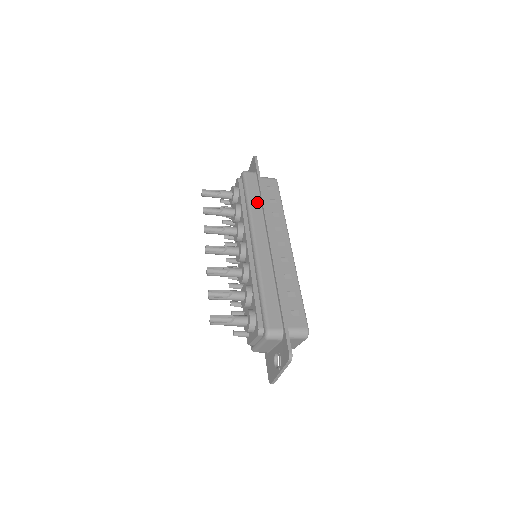
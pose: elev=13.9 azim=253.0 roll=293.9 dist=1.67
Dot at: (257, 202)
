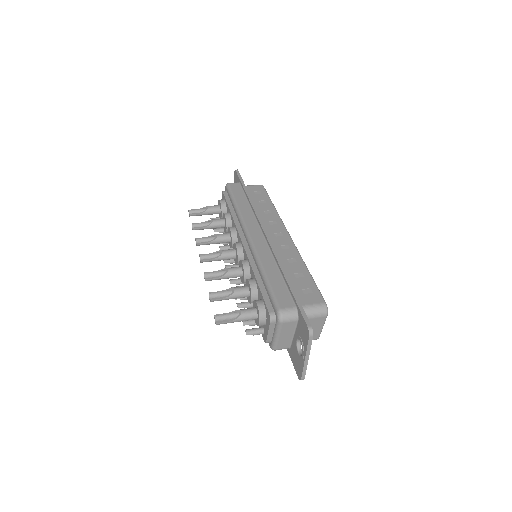
Dot at: (245, 204)
